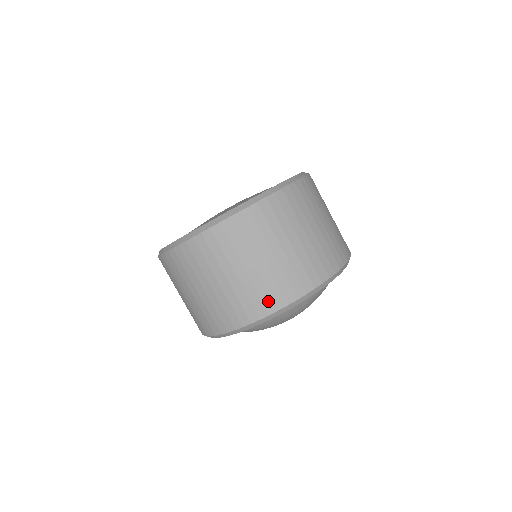
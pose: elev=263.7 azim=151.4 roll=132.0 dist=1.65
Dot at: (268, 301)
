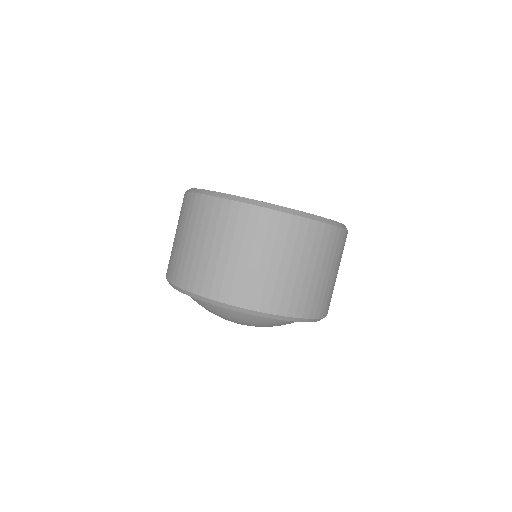
Dot at: (235, 293)
